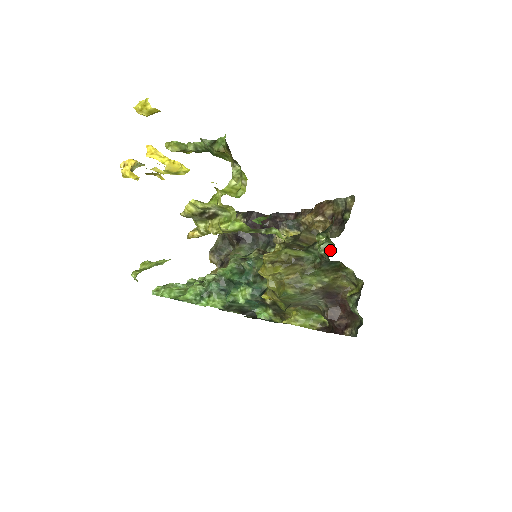
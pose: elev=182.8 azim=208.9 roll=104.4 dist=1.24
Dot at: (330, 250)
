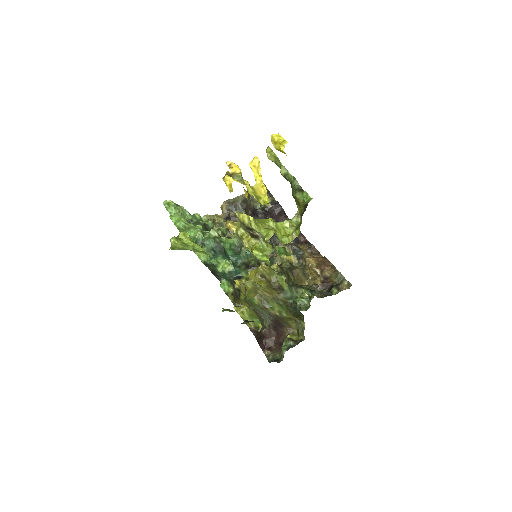
Dot at: (304, 307)
